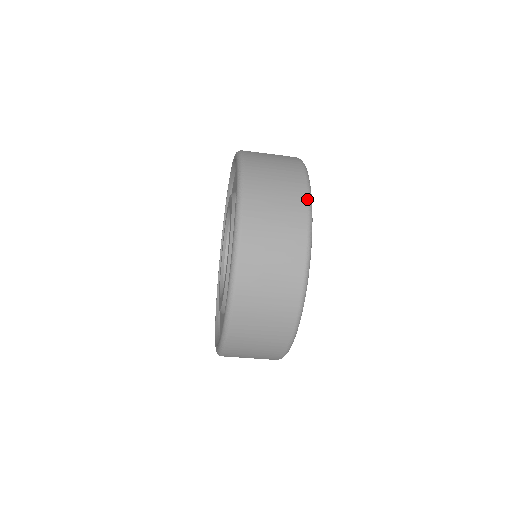
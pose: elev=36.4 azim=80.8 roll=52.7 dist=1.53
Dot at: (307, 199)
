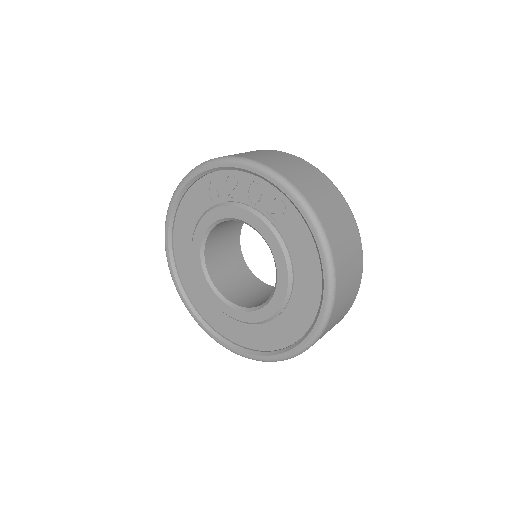
Dot at: occluded
